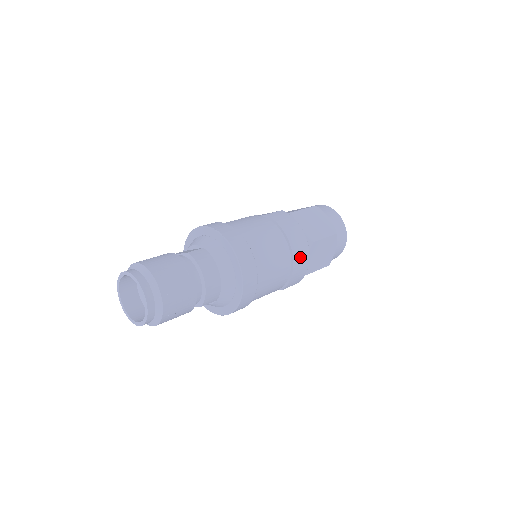
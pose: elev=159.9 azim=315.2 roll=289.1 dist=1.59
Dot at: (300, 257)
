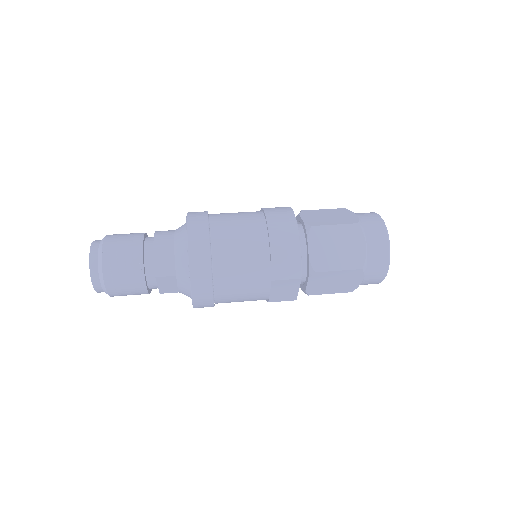
Dot at: (282, 235)
